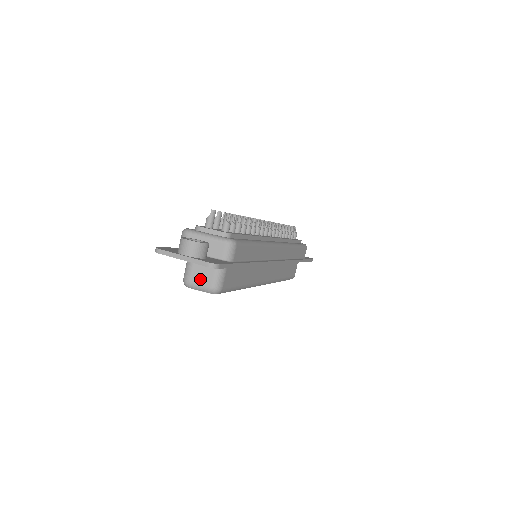
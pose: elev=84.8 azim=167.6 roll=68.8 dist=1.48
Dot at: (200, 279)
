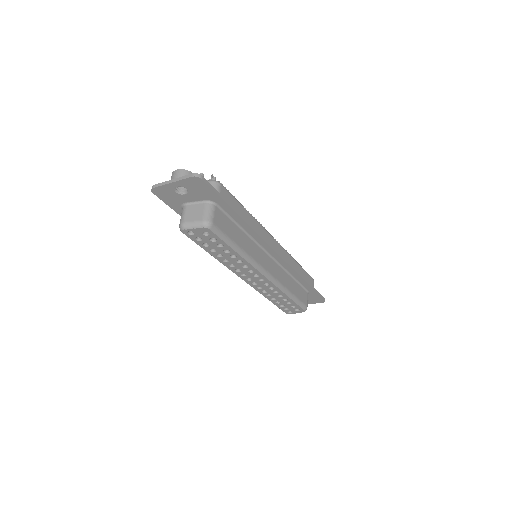
Dot at: (193, 217)
